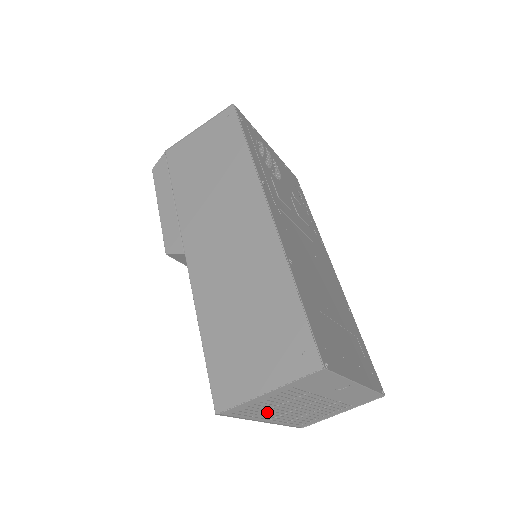
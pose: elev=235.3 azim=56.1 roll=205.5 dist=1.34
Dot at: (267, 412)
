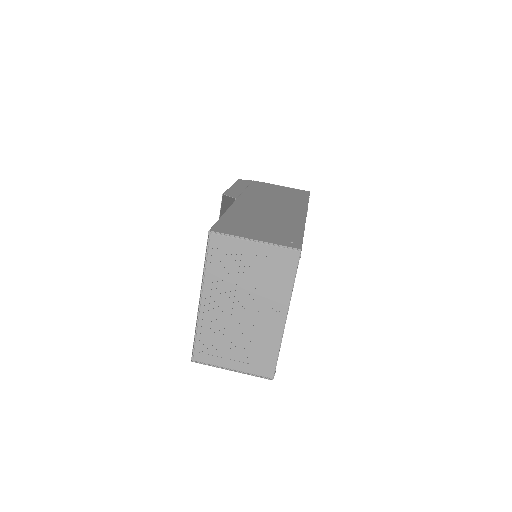
Dot at: (219, 281)
